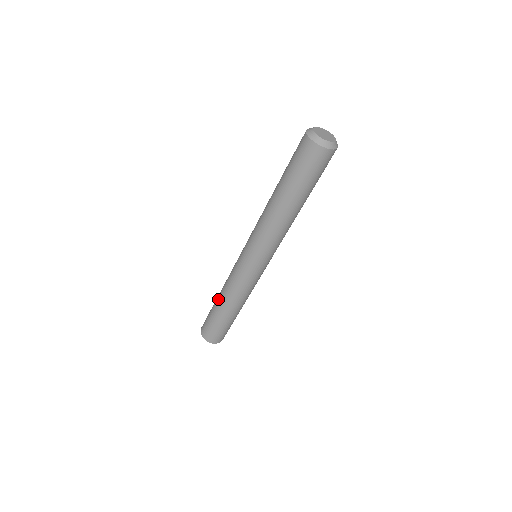
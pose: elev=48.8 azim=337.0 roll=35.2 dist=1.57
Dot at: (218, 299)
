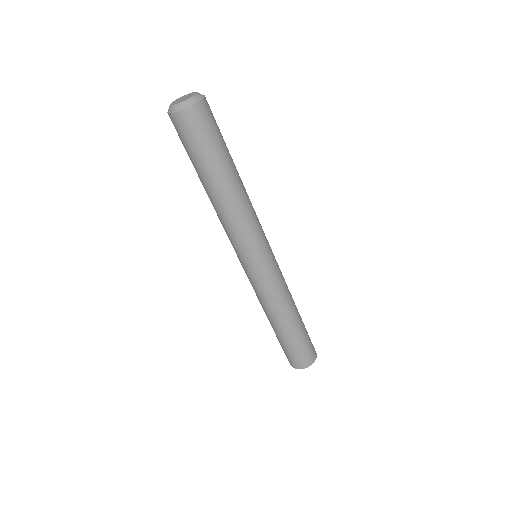
Dot at: occluded
